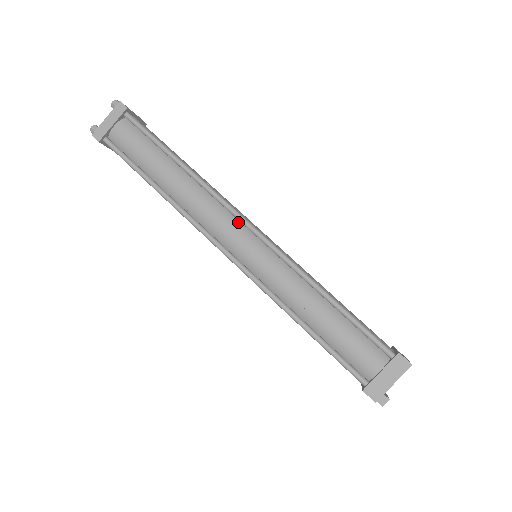
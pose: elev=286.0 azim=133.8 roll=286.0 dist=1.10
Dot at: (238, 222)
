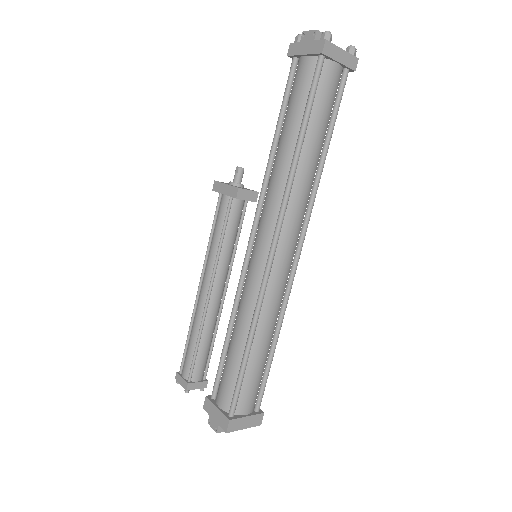
Dot at: (298, 241)
